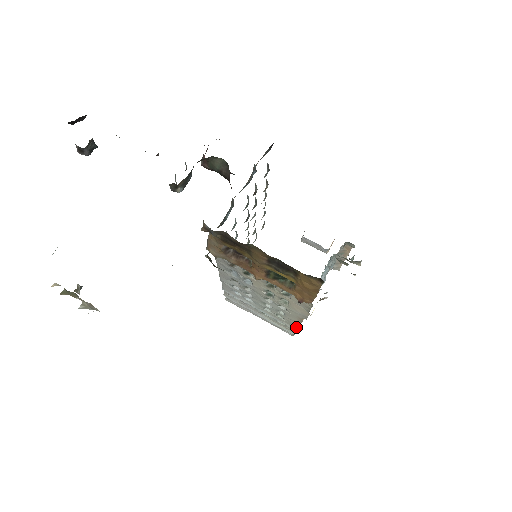
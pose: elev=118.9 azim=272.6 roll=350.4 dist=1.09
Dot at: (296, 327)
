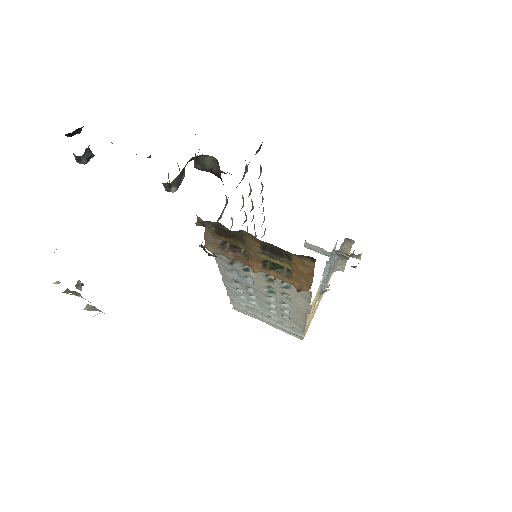
Dot at: (302, 326)
